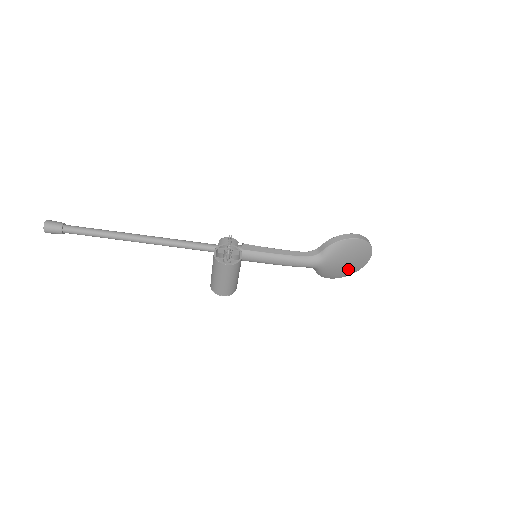
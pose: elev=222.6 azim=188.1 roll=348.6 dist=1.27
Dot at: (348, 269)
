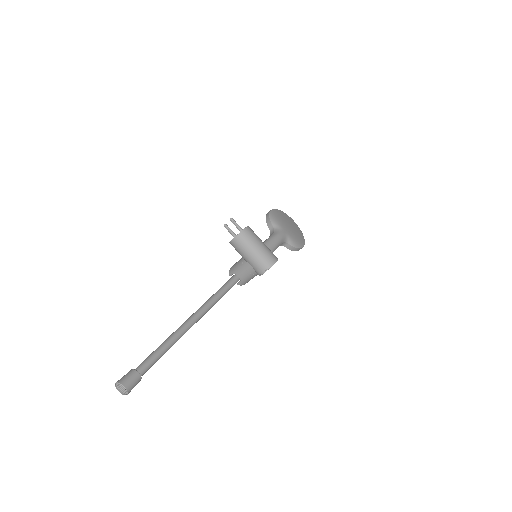
Dot at: (297, 232)
